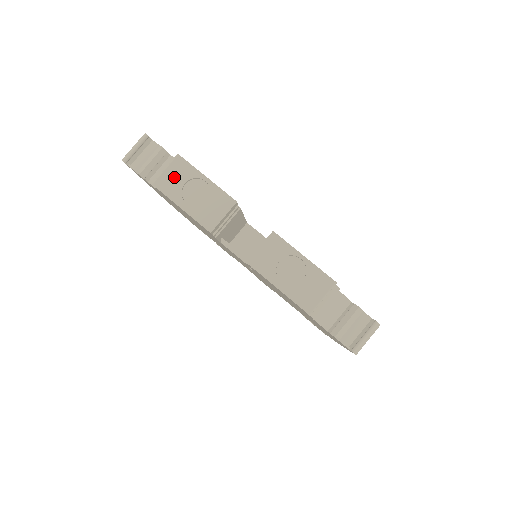
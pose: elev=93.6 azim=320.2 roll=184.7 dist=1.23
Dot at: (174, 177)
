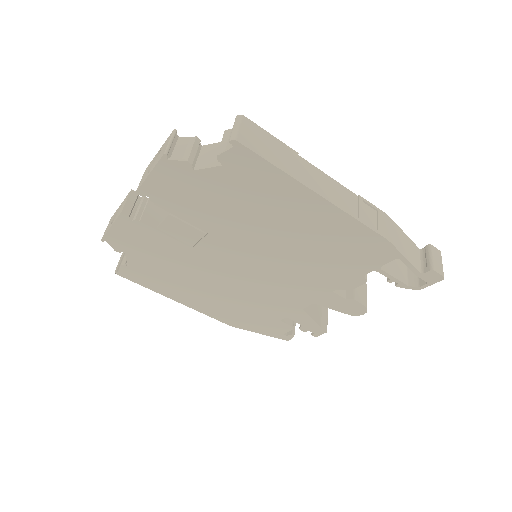
Dot at: (109, 225)
